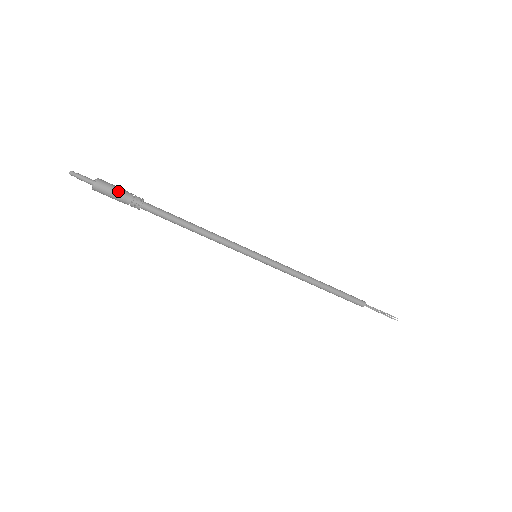
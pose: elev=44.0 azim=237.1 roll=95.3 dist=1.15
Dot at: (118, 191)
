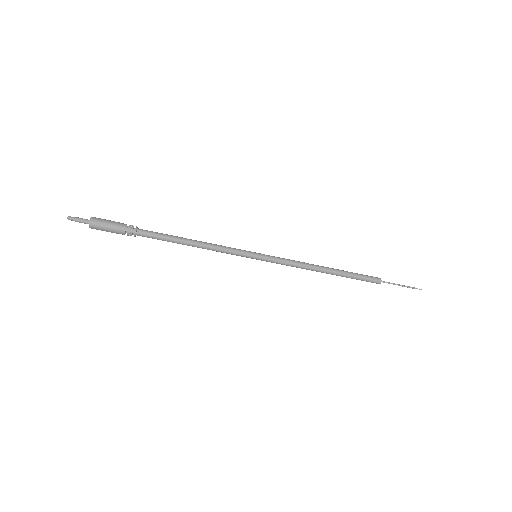
Dot at: (113, 222)
